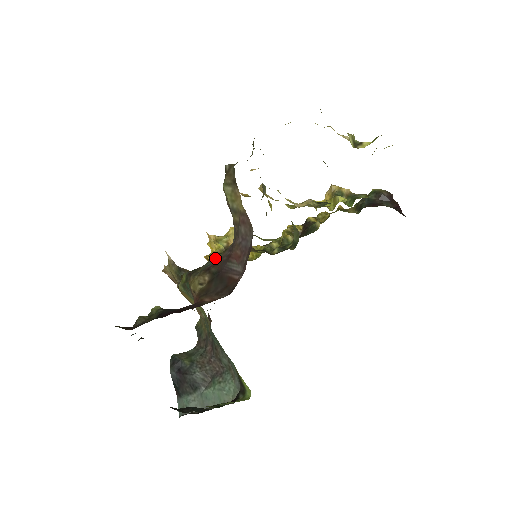
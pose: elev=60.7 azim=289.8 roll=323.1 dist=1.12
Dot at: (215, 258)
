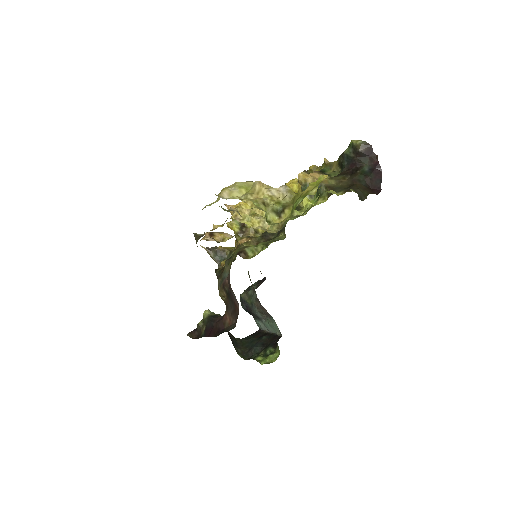
Dot at: (227, 269)
